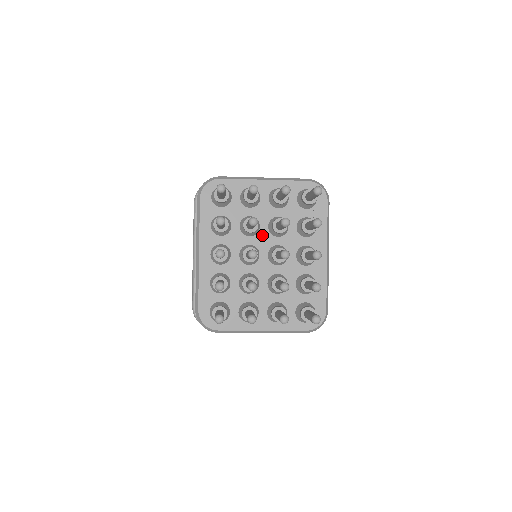
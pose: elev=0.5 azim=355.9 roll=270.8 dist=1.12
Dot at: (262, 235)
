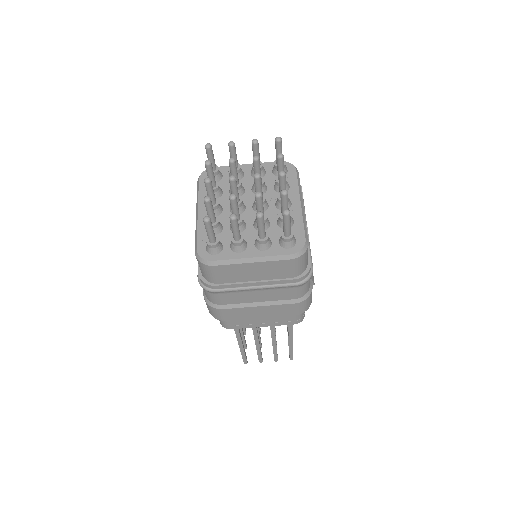
Dot at: (247, 195)
